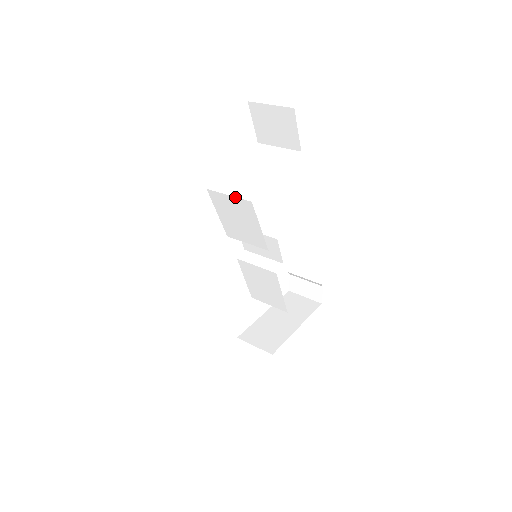
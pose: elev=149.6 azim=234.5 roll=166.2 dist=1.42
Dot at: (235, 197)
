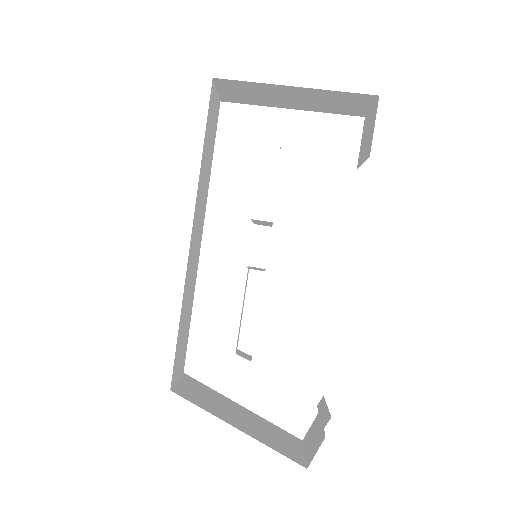
Dot at: occluded
